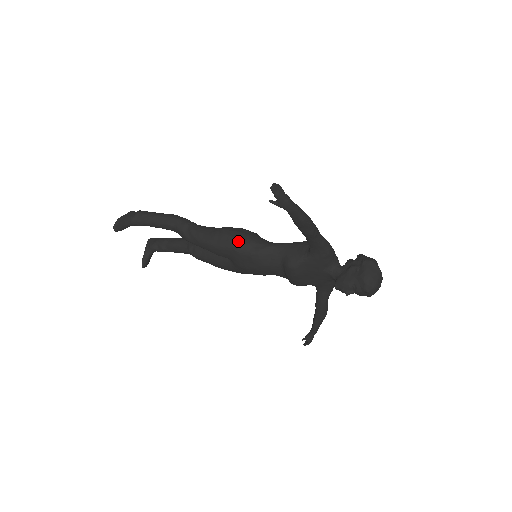
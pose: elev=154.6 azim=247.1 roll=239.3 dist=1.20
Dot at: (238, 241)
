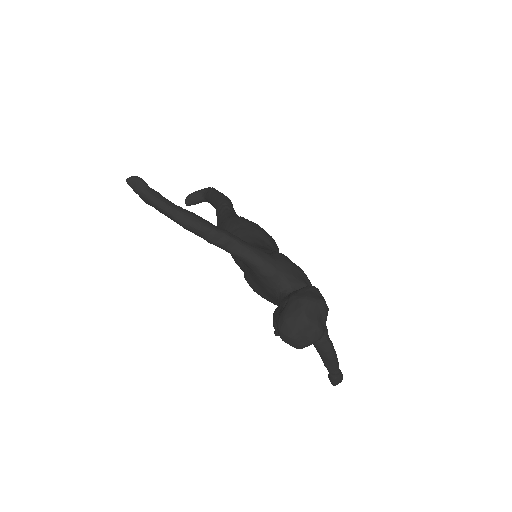
Dot at: occluded
